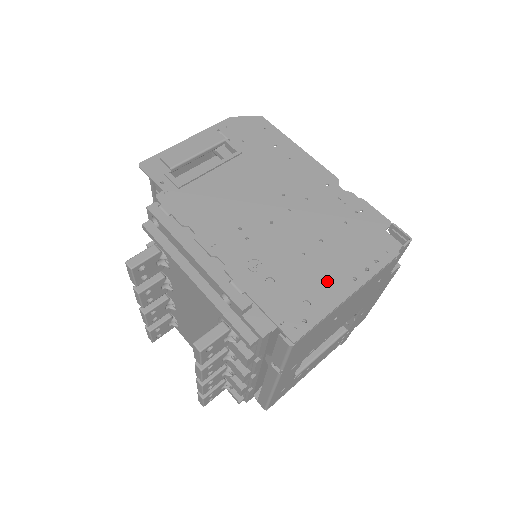
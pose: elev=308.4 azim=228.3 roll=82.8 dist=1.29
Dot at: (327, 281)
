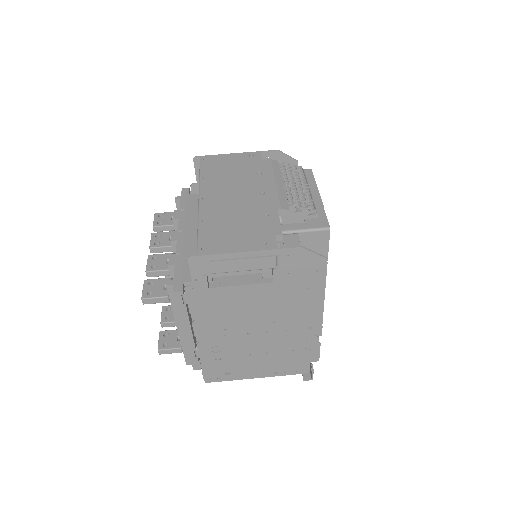
Dot at: (248, 370)
